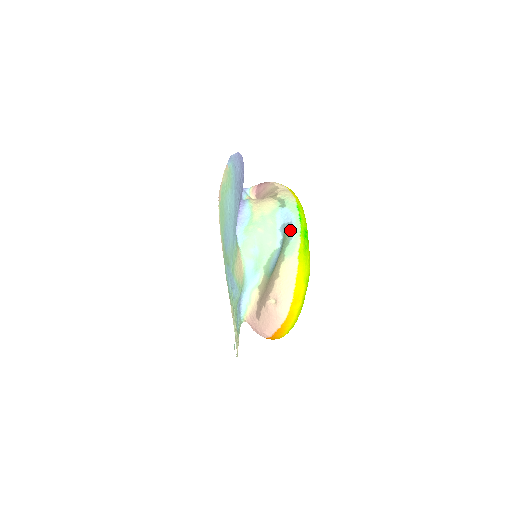
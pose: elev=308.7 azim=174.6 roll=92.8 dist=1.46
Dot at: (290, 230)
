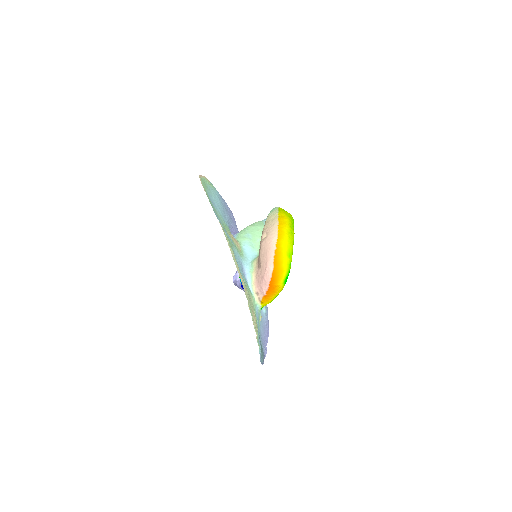
Dot at: occluded
